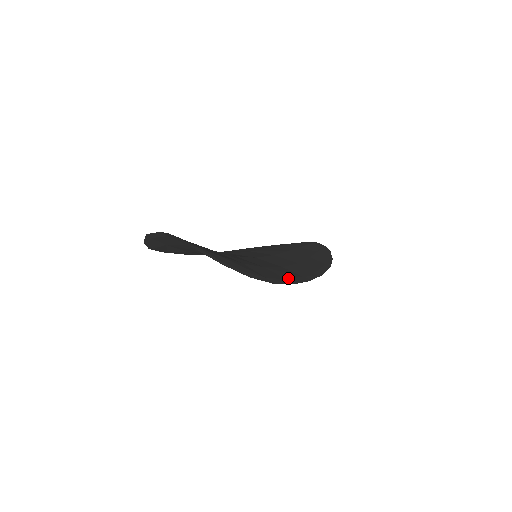
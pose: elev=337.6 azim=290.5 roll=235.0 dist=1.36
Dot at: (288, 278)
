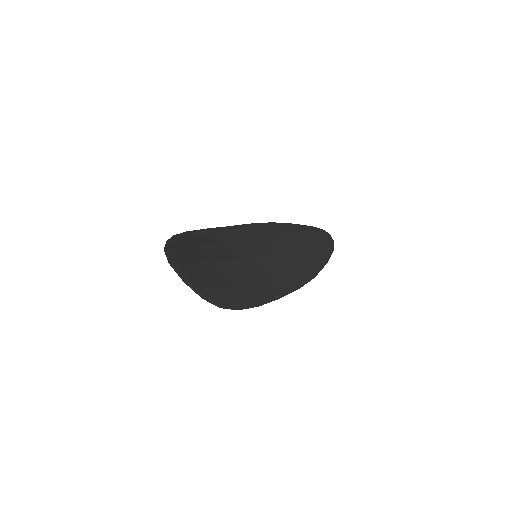
Dot at: (260, 298)
